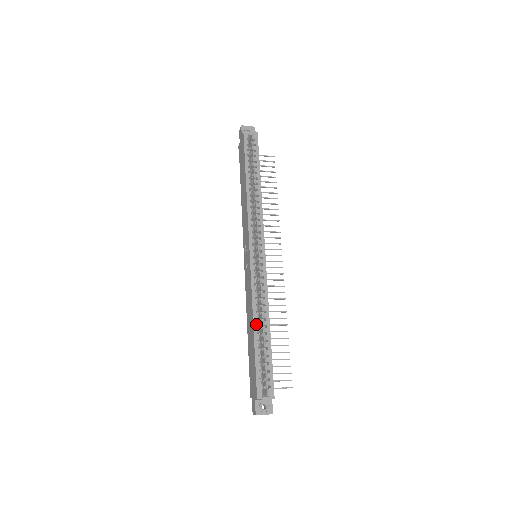
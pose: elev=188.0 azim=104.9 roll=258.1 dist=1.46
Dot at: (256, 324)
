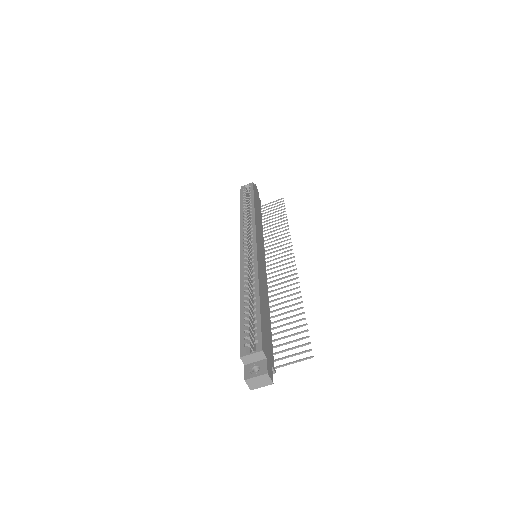
Dot at: (243, 295)
